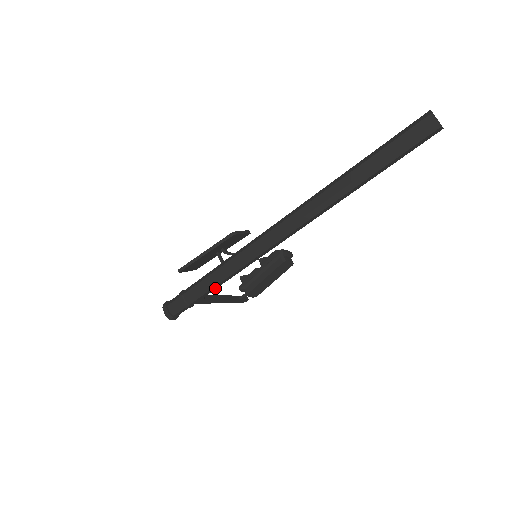
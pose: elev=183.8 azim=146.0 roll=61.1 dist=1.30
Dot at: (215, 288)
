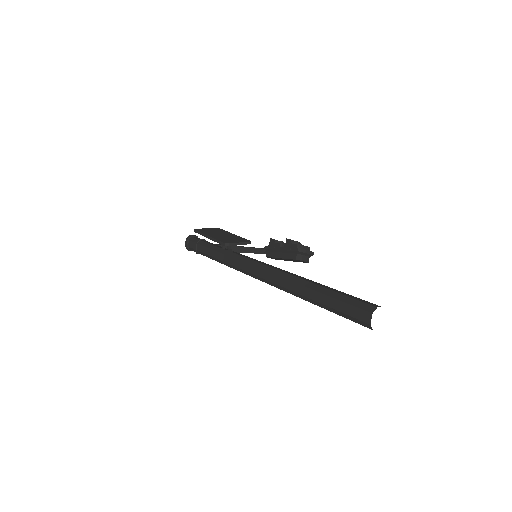
Dot at: occluded
